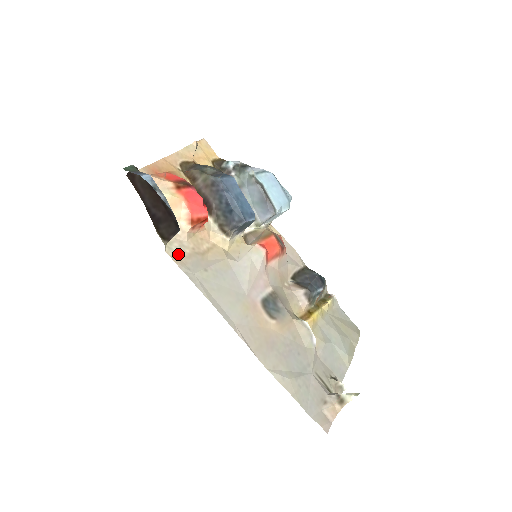
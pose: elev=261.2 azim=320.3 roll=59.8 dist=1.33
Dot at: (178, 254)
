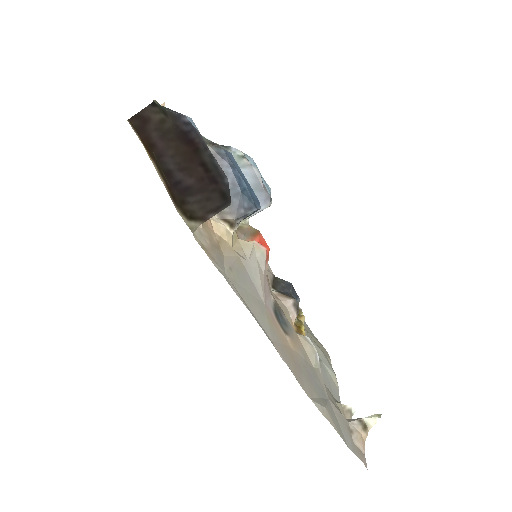
Dot at: (203, 244)
